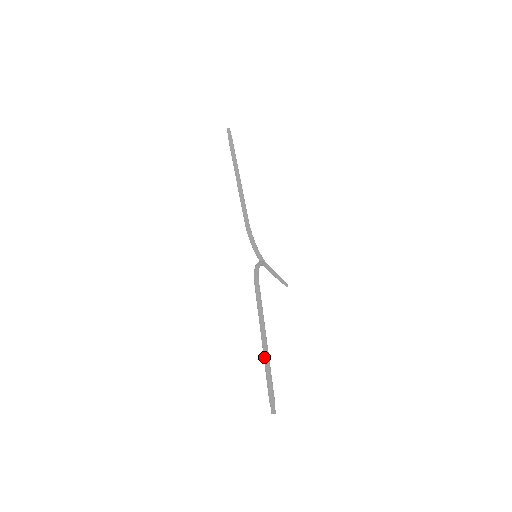
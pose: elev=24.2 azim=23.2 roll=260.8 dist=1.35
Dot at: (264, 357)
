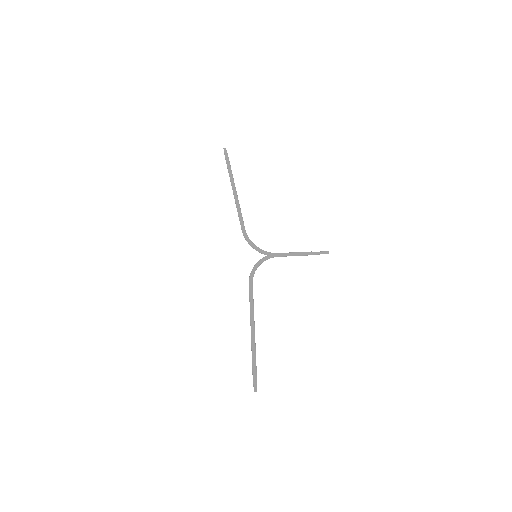
Dot at: (251, 347)
